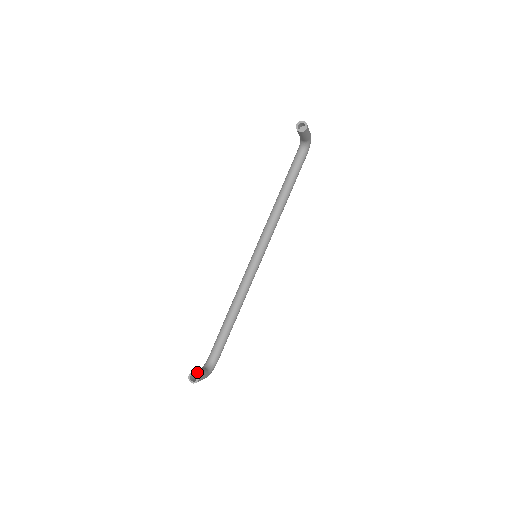
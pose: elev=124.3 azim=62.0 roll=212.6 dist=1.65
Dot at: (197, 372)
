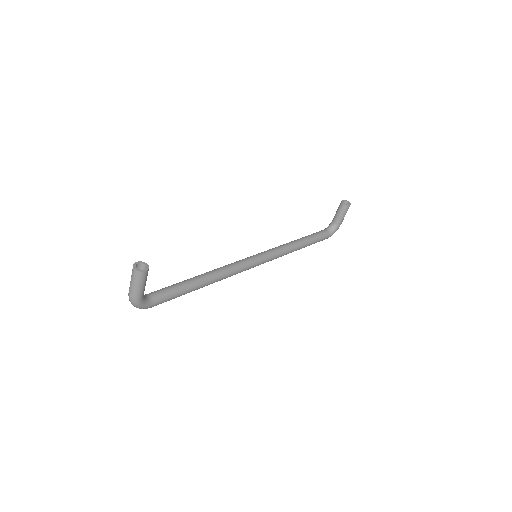
Dot at: (148, 267)
